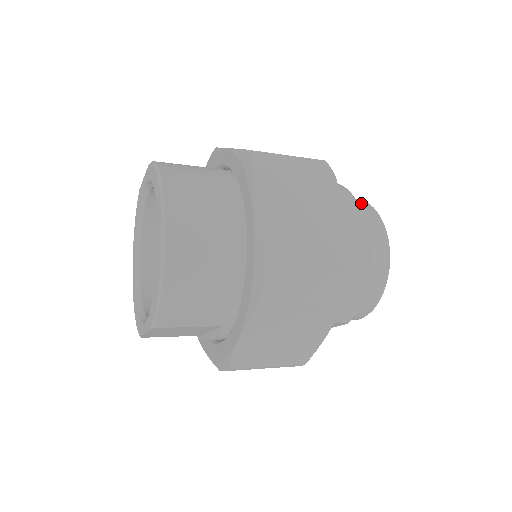
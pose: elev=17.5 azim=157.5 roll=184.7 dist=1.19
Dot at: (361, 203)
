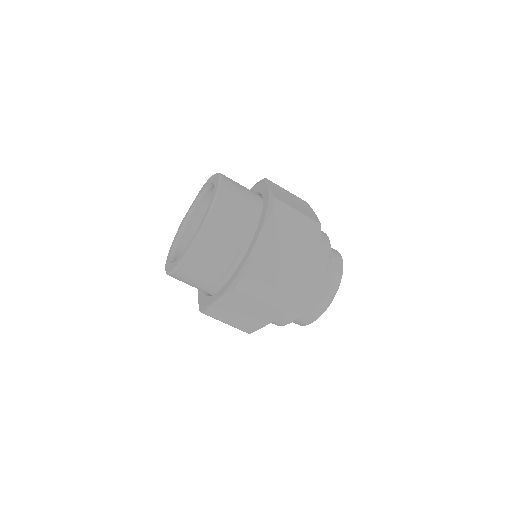
Dot at: occluded
